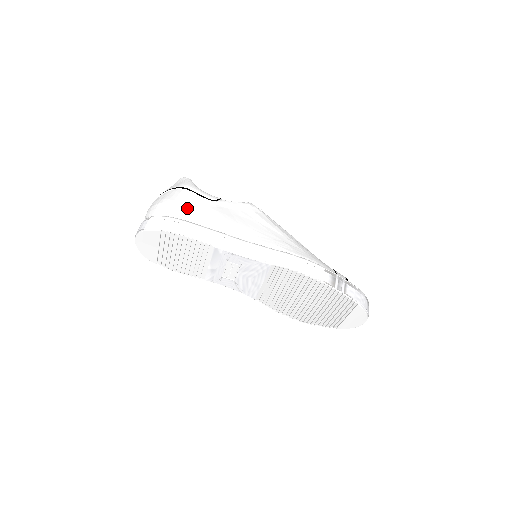
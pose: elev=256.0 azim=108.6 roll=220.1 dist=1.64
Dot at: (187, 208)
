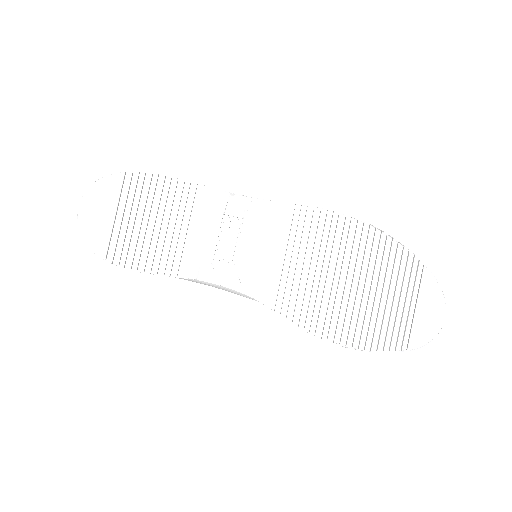
Dot at: occluded
